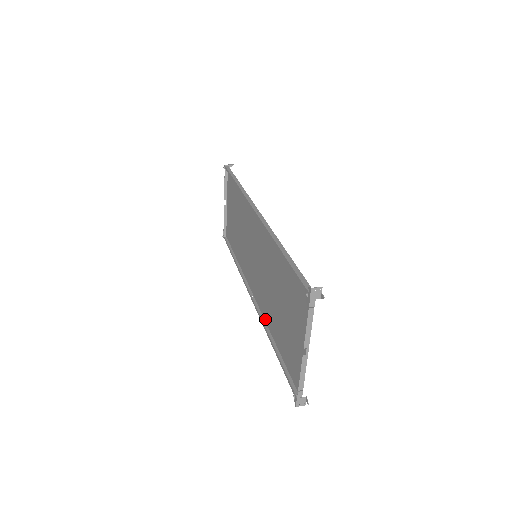
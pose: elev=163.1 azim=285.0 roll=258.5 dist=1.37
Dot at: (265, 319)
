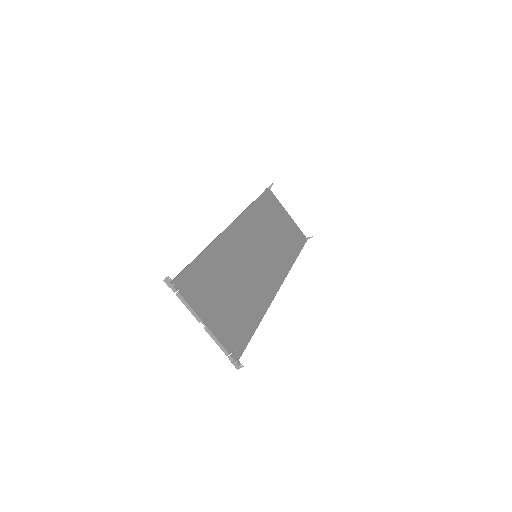
Dot at: (268, 304)
